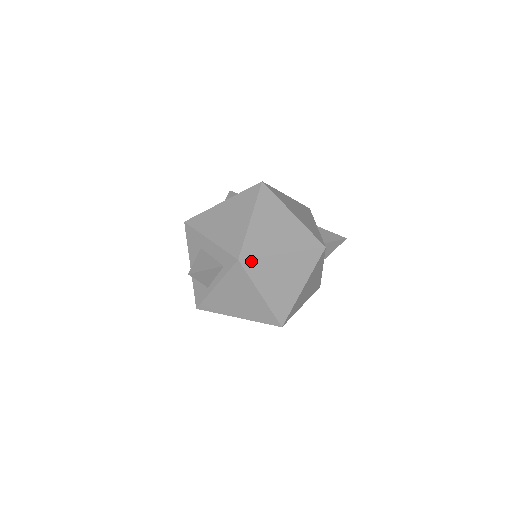
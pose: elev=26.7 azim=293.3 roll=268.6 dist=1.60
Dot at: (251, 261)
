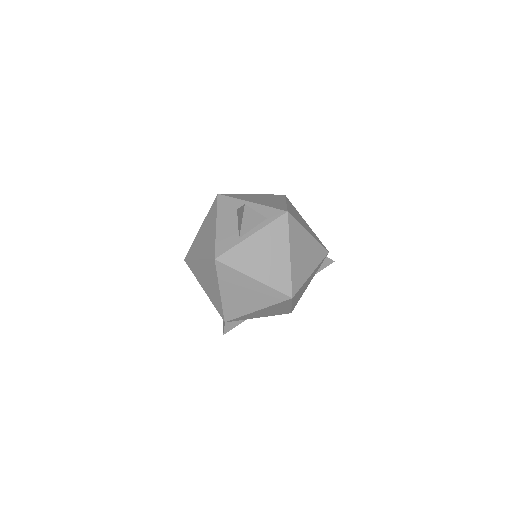
Dot at: (293, 220)
